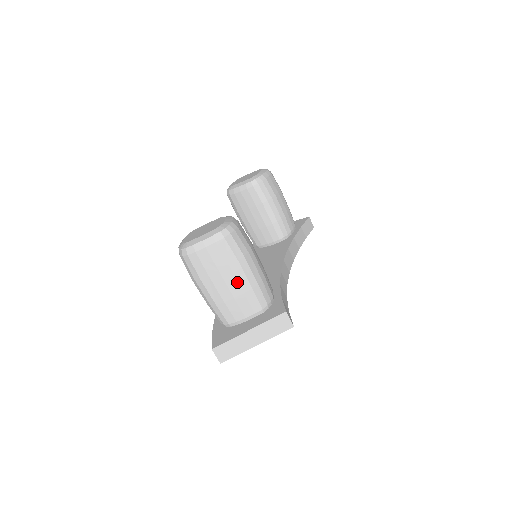
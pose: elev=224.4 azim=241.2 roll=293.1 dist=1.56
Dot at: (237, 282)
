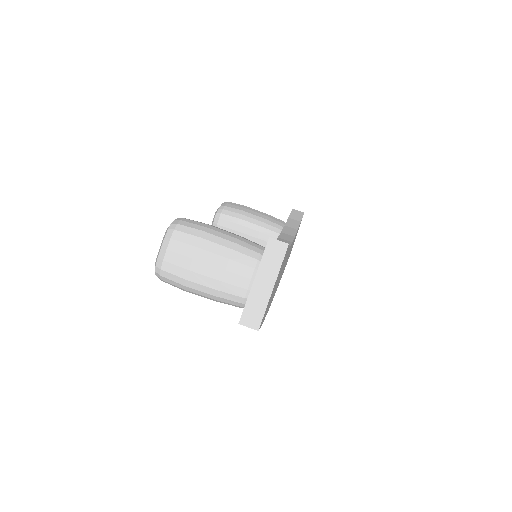
Dot at: (215, 255)
